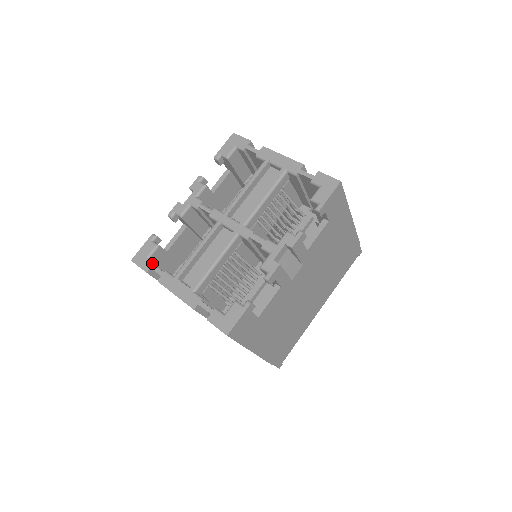
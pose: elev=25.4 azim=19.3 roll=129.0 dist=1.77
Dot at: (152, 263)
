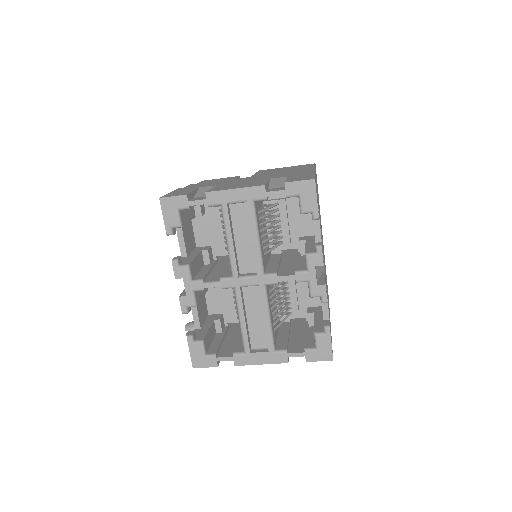
Dot at: (214, 358)
